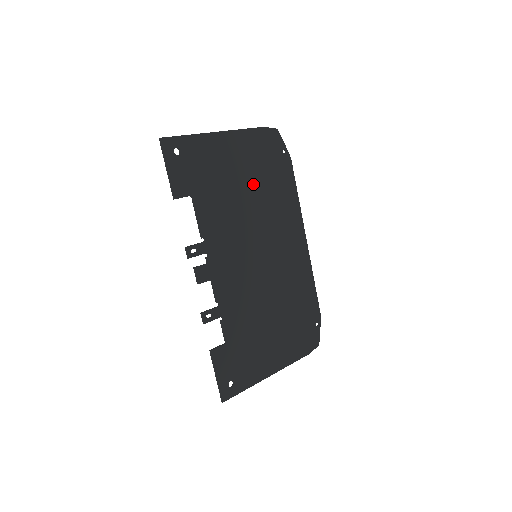
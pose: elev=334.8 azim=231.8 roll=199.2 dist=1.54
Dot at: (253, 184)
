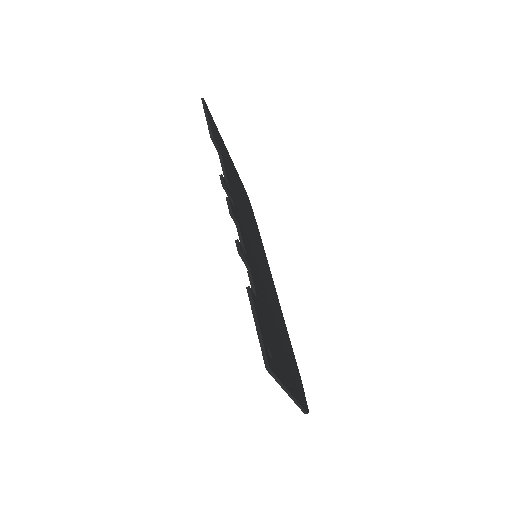
Dot at: (245, 205)
